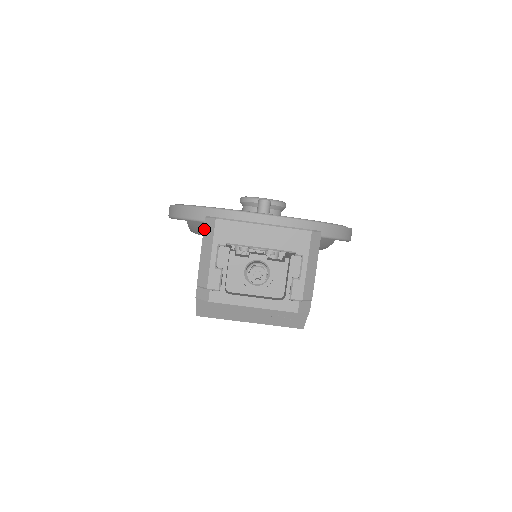
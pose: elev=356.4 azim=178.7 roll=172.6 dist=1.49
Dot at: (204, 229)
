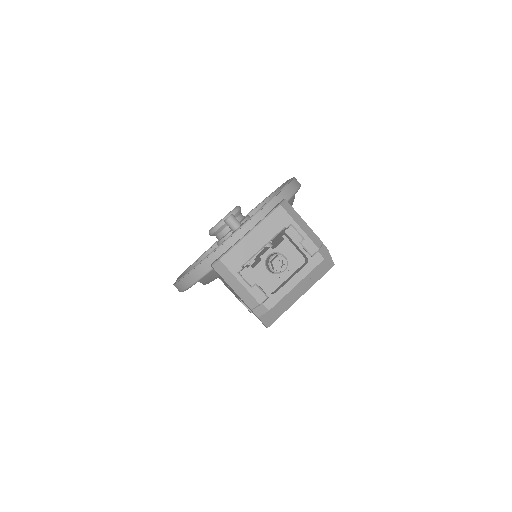
Dot at: (219, 273)
